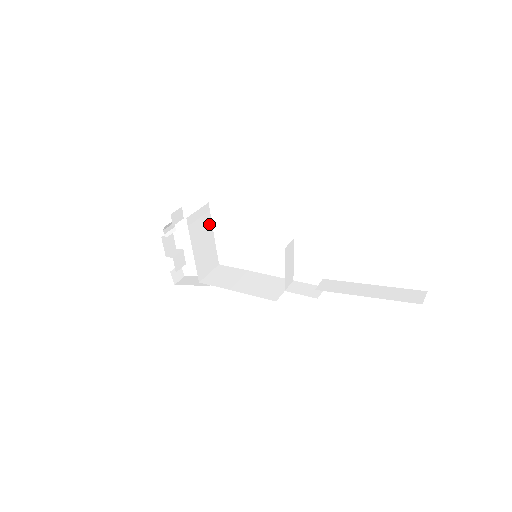
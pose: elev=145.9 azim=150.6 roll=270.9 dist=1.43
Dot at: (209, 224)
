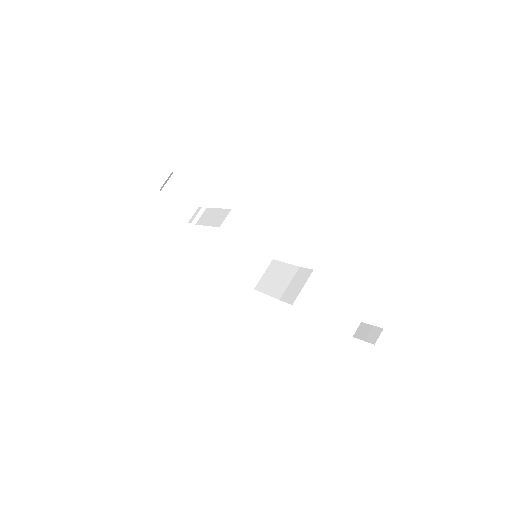
Dot at: (223, 212)
